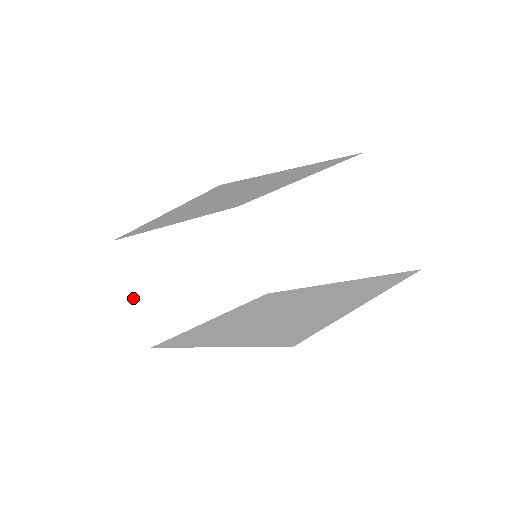
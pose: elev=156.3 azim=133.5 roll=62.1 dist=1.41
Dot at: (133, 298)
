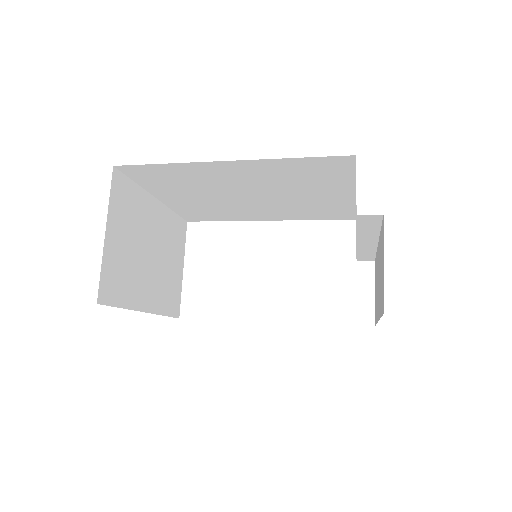
Dot at: (105, 237)
